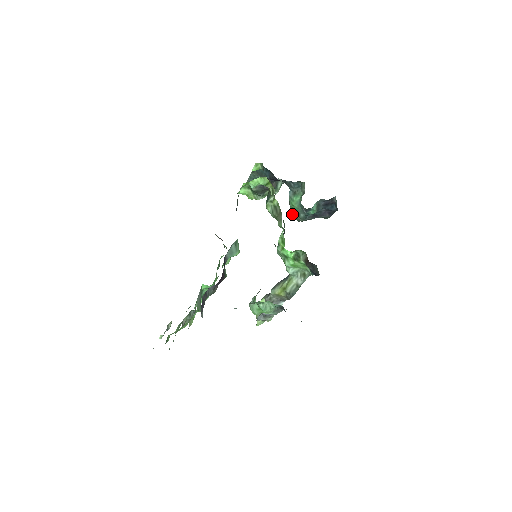
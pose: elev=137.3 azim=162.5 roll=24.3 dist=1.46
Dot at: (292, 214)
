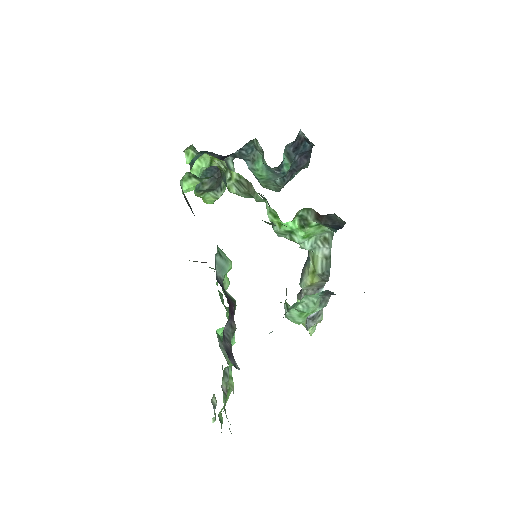
Dot at: (266, 188)
